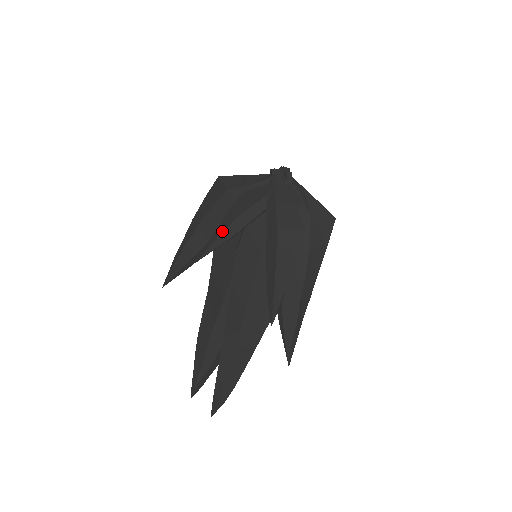
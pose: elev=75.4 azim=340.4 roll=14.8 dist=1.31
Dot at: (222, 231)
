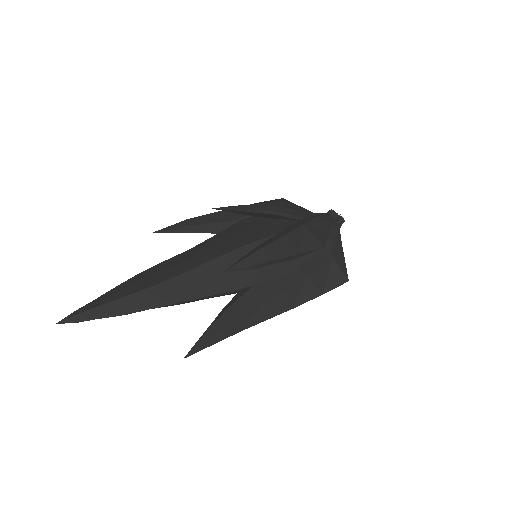
Dot at: (256, 204)
